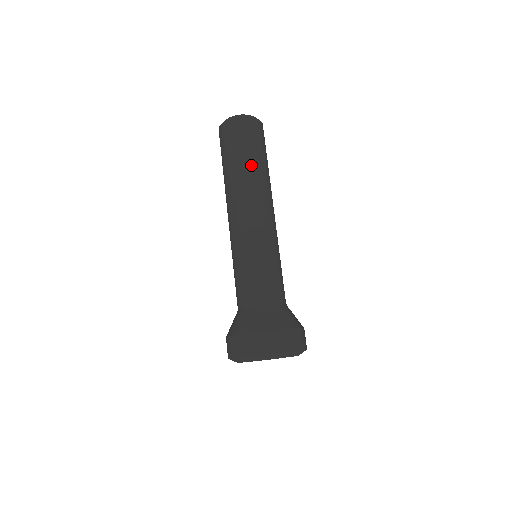
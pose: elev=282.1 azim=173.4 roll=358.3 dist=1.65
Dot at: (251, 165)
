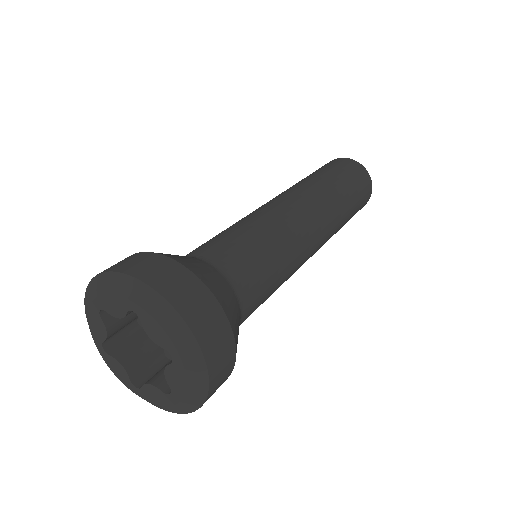
Dot at: (330, 181)
